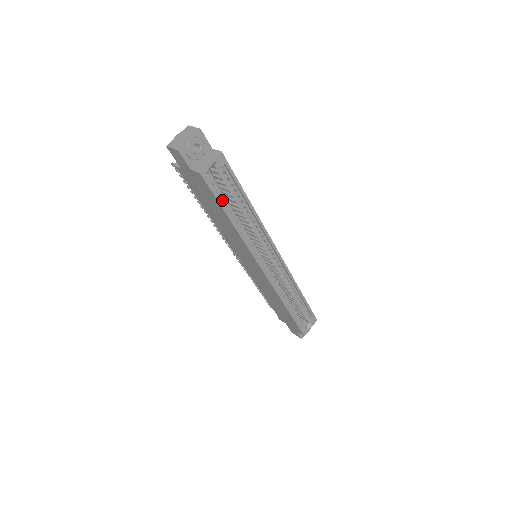
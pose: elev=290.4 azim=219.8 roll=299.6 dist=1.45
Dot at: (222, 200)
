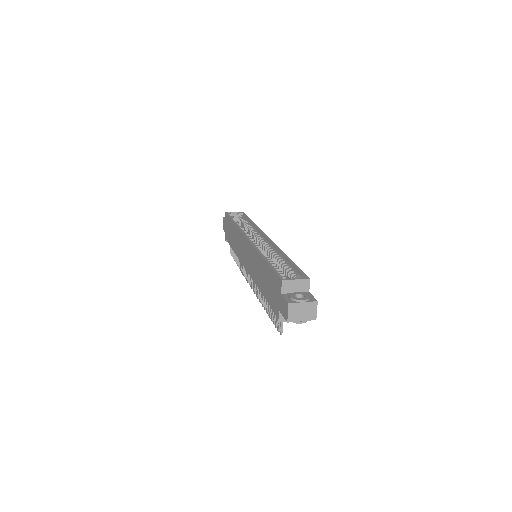
Dot at: (234, 220)
